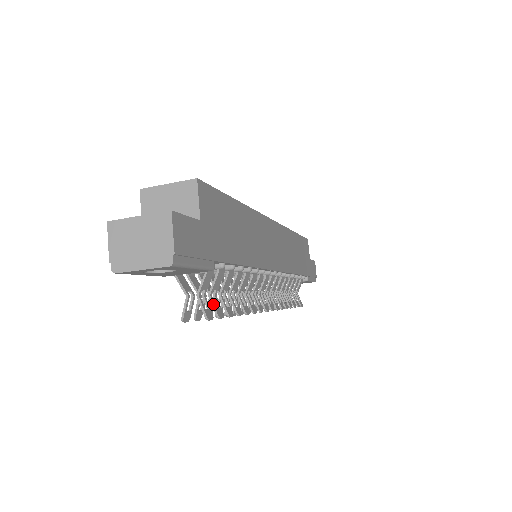
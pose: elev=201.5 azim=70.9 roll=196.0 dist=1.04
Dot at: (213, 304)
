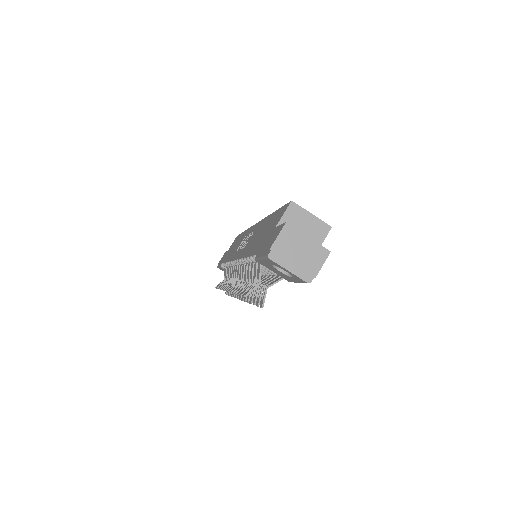
Dot at: (261, 295)
